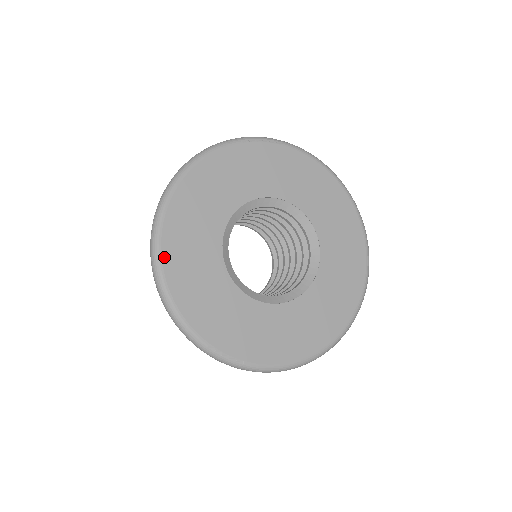
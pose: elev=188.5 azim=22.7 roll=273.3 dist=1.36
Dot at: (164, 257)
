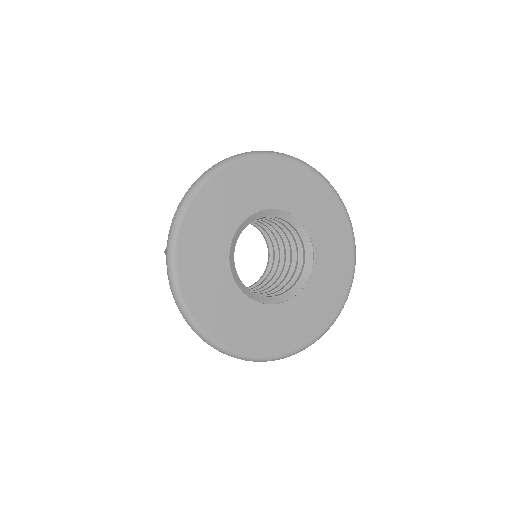
Dot at: (229, 346)
